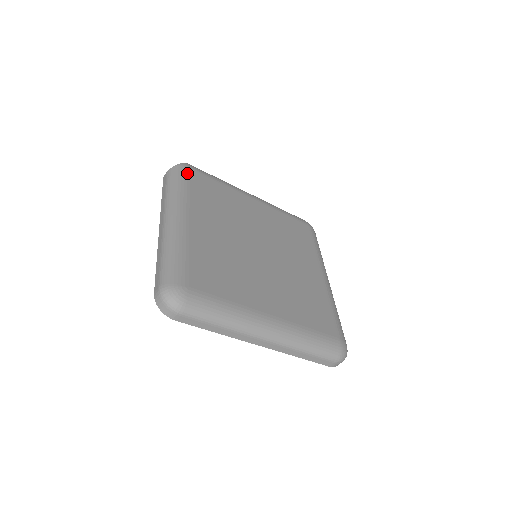
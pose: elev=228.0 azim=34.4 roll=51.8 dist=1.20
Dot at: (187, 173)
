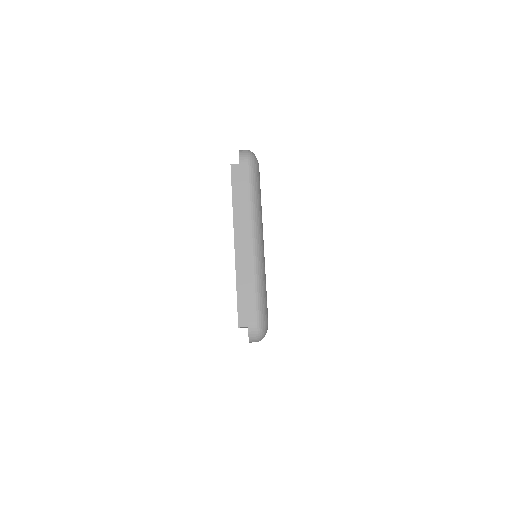
Dot at: occluded
